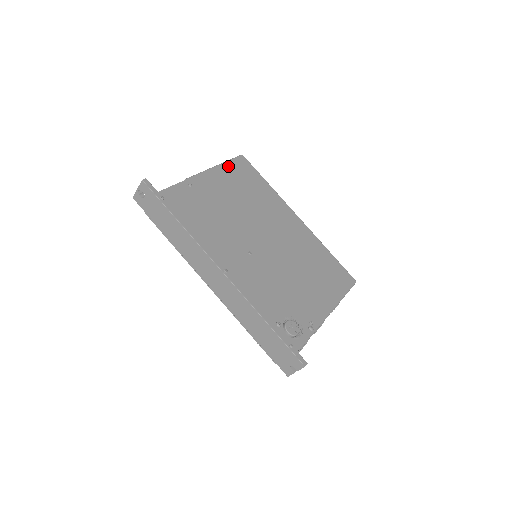
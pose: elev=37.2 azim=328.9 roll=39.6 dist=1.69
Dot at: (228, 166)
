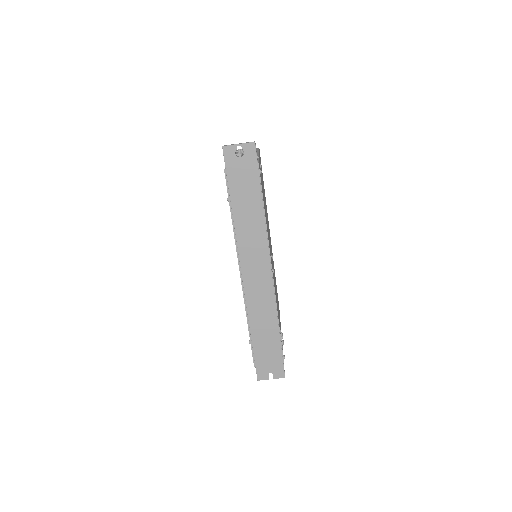
Dot at: occluded
